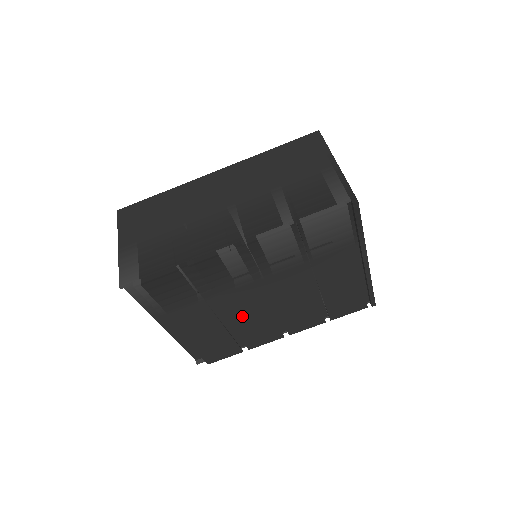
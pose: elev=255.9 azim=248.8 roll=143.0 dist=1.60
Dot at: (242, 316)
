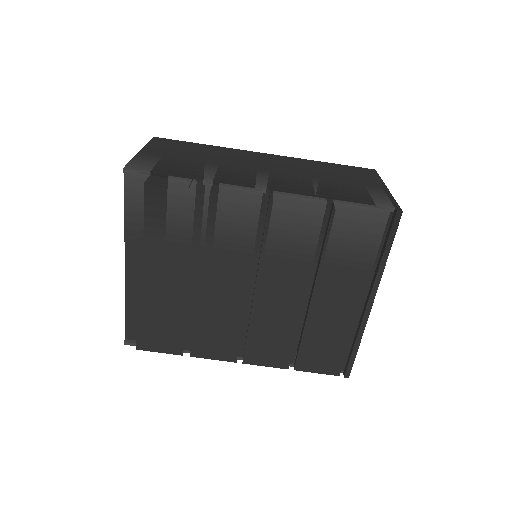
Dot at: (213, 297)
